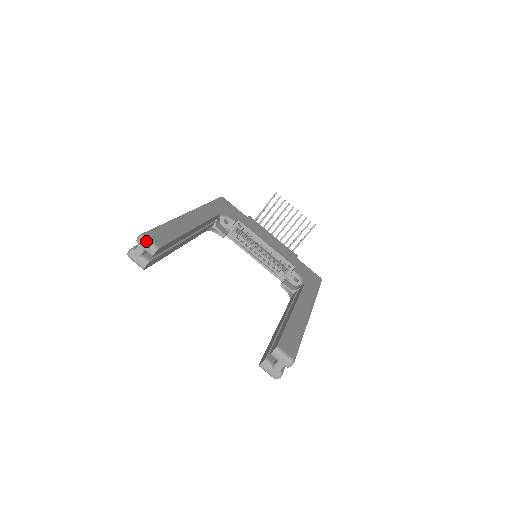
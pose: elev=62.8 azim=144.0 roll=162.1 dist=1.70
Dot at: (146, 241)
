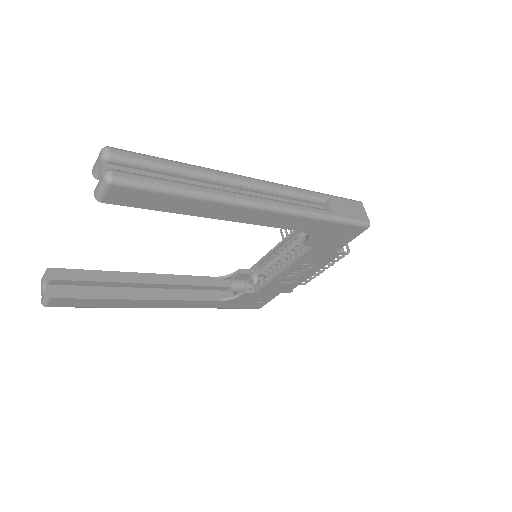
Dot at: (43, 277)
